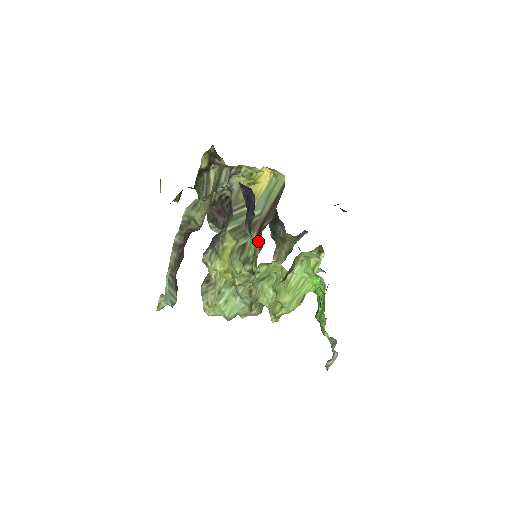
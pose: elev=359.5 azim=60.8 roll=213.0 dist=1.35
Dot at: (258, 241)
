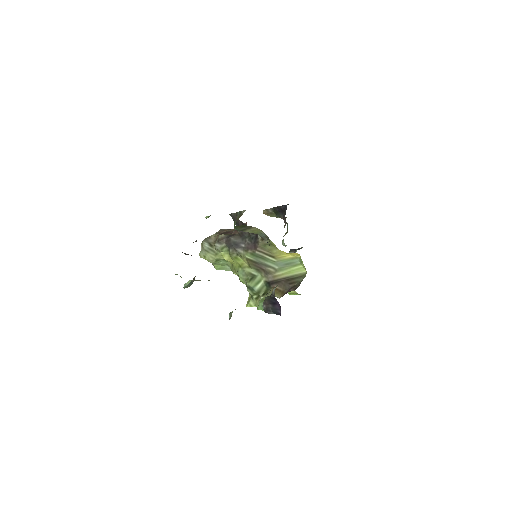
Dot at: (265, 286)
